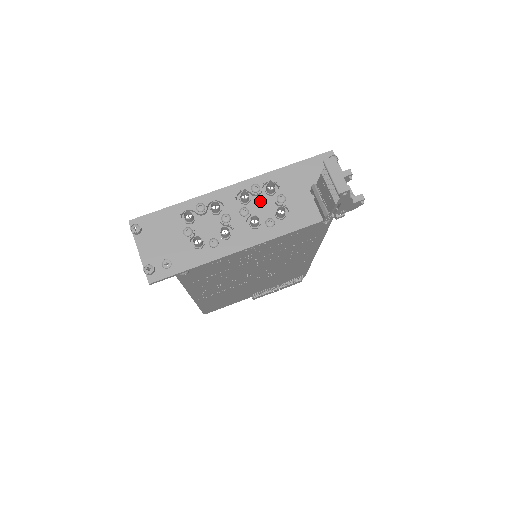
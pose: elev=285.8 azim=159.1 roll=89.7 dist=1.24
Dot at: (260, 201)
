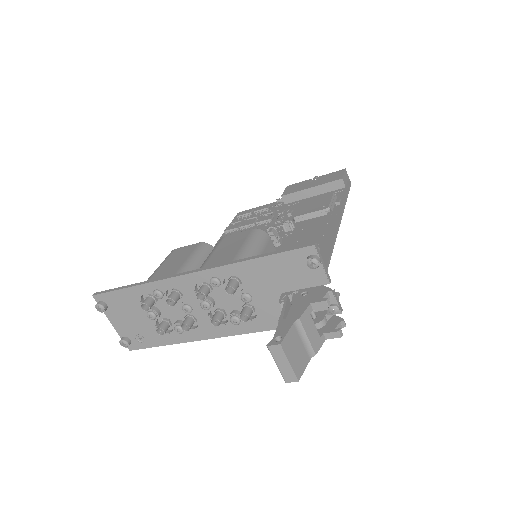
Dot at: (224, 291)
